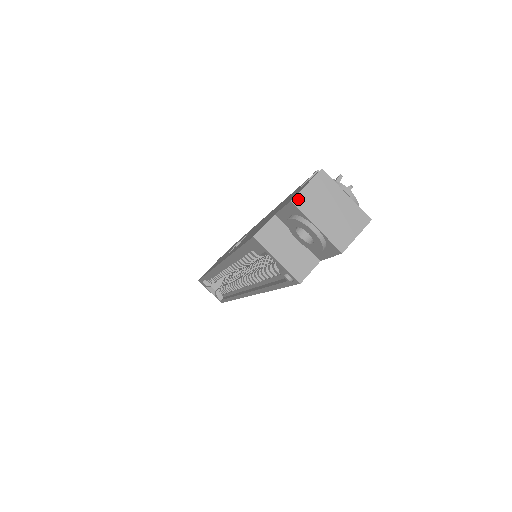
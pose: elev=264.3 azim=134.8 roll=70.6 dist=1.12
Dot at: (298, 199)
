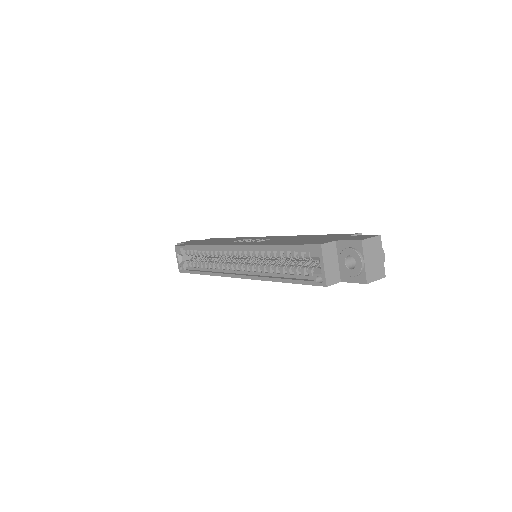
Dot at: (365, 242)
